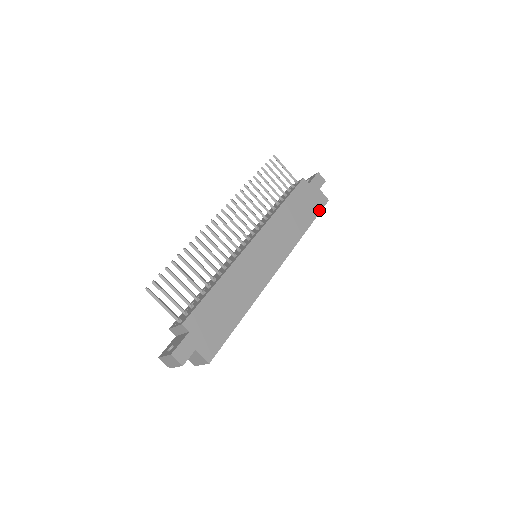
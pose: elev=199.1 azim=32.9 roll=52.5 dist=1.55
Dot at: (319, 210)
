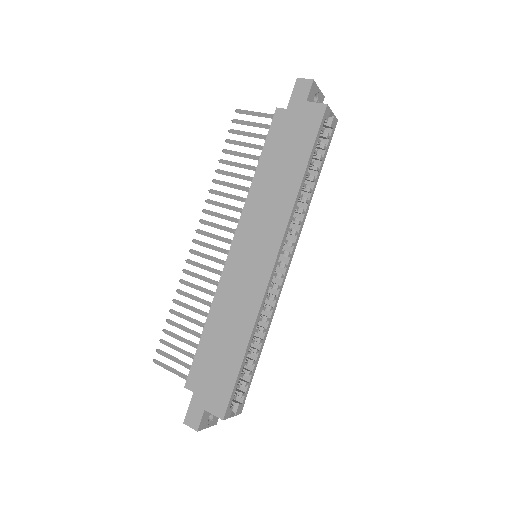
Dot at: (314, 133)
